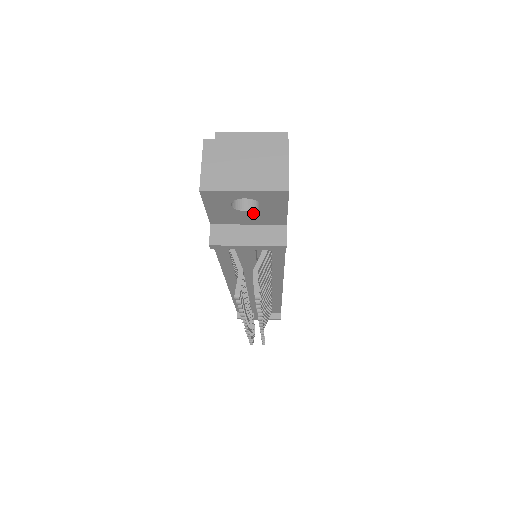
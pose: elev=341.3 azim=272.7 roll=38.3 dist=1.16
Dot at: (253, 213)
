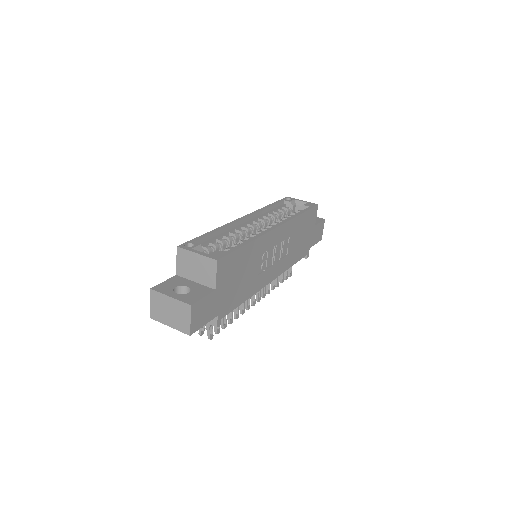
Dot at: occluded
